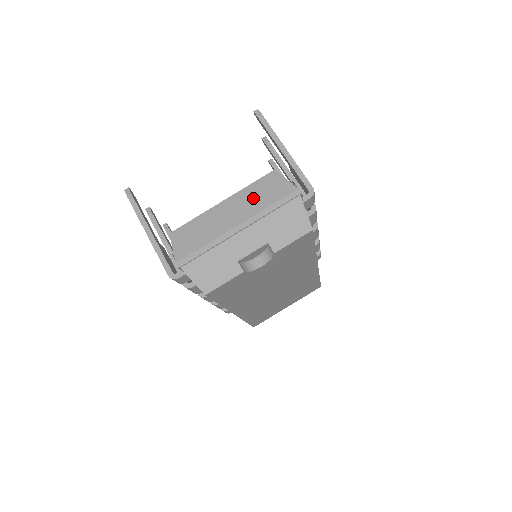
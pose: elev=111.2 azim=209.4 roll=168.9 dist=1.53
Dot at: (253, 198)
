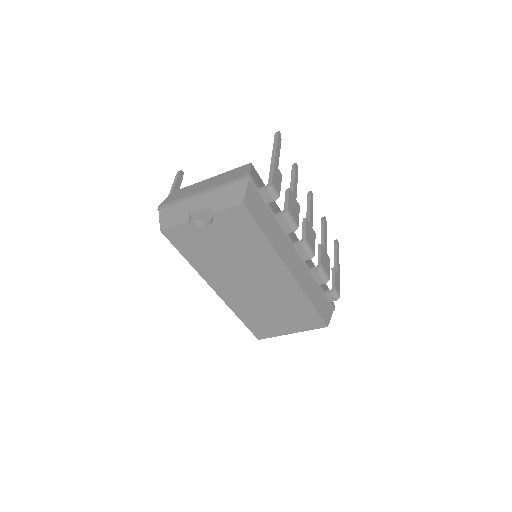
Dot at: (224, 177)
